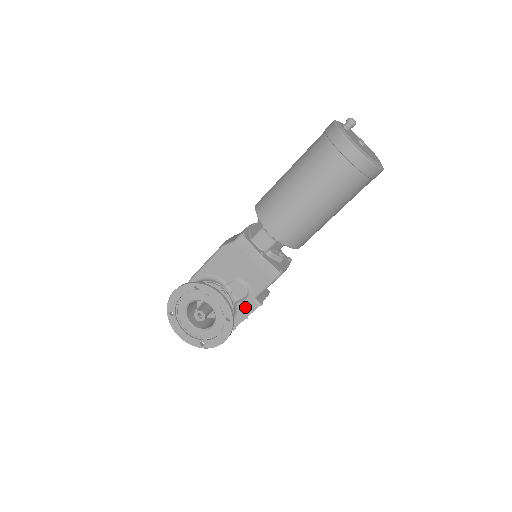
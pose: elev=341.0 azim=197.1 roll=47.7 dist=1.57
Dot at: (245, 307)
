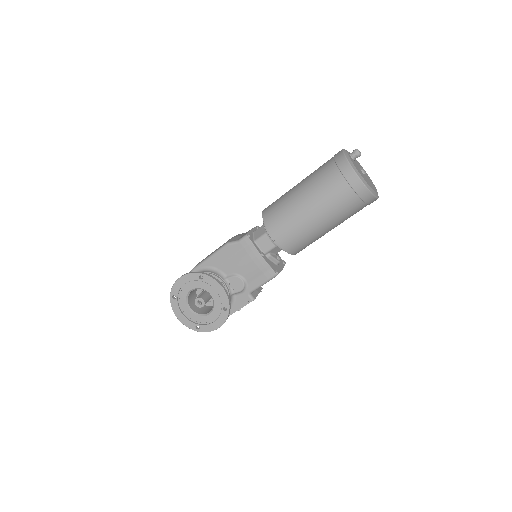
Dot at: (240, 300)
